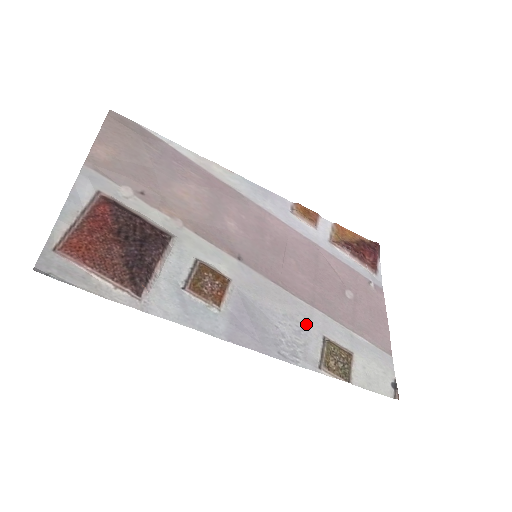
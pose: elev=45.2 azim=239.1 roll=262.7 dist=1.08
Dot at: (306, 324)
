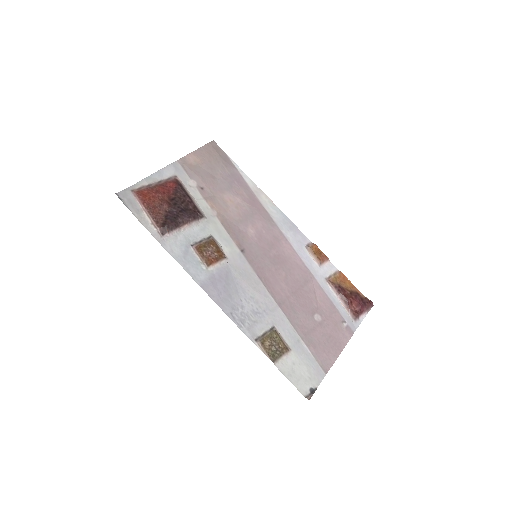
Dot at: (265, 312)
